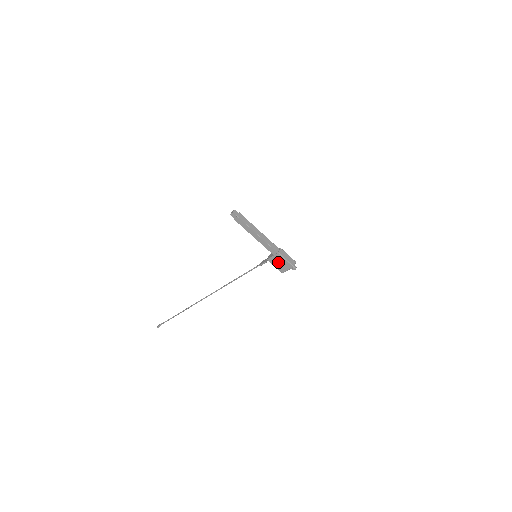
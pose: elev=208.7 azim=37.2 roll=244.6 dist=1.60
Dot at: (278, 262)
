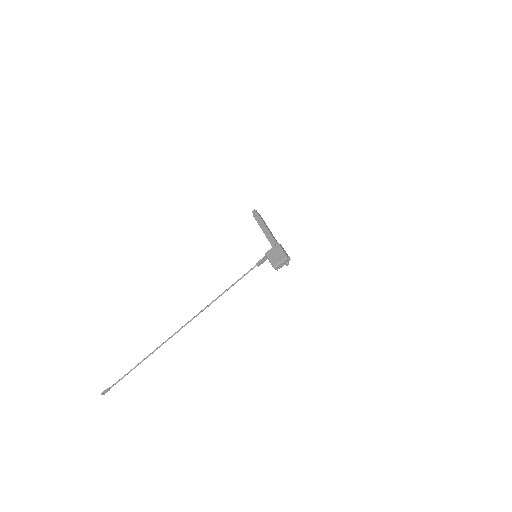
Dot at: (274, 254)
